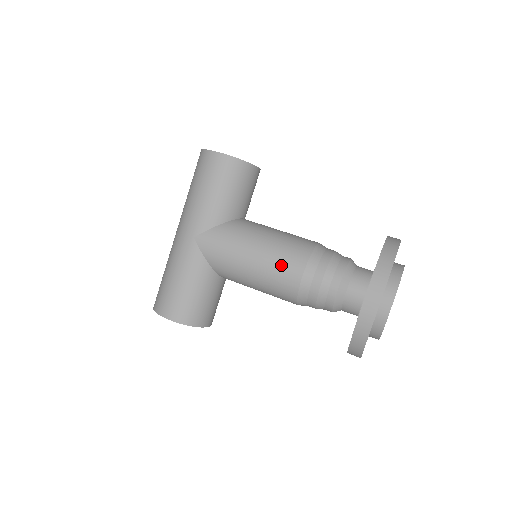
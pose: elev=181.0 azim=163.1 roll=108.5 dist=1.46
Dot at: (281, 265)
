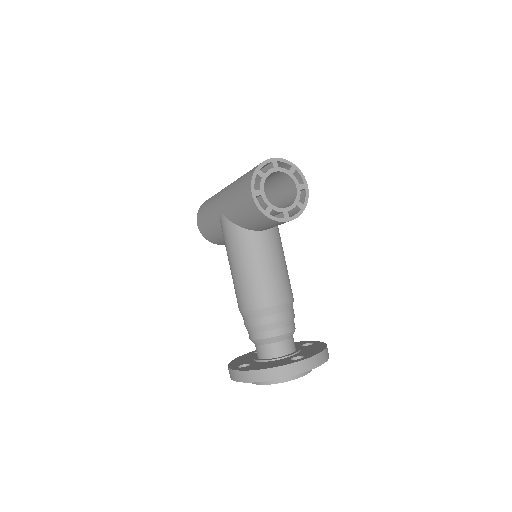
Dot at: (238, 292)
